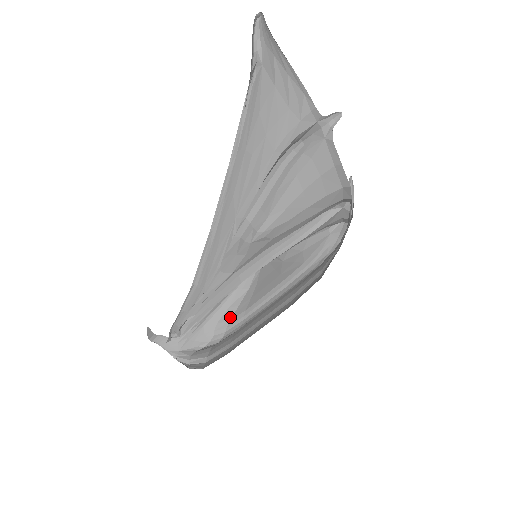
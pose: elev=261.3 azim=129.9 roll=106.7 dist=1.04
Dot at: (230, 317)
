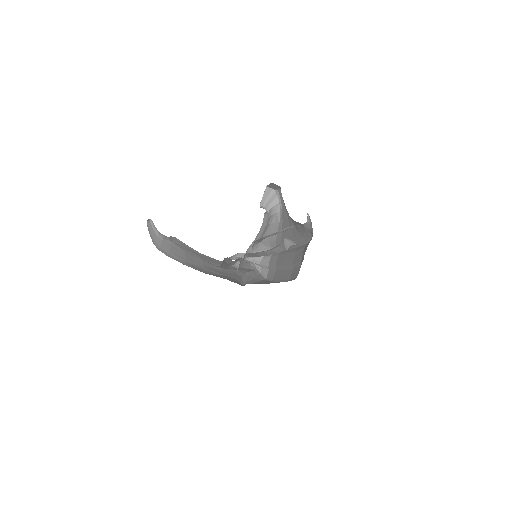
Dot at: (275, 239)
